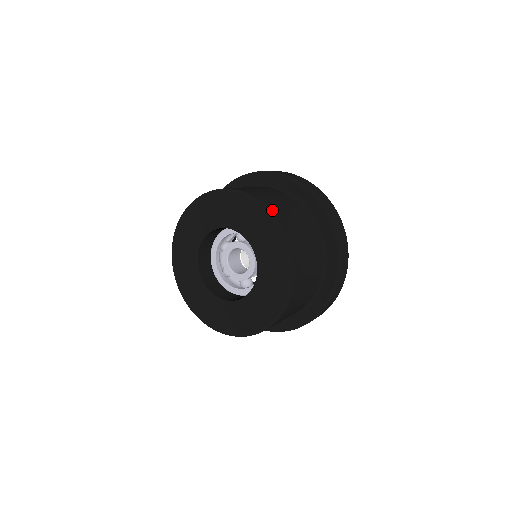
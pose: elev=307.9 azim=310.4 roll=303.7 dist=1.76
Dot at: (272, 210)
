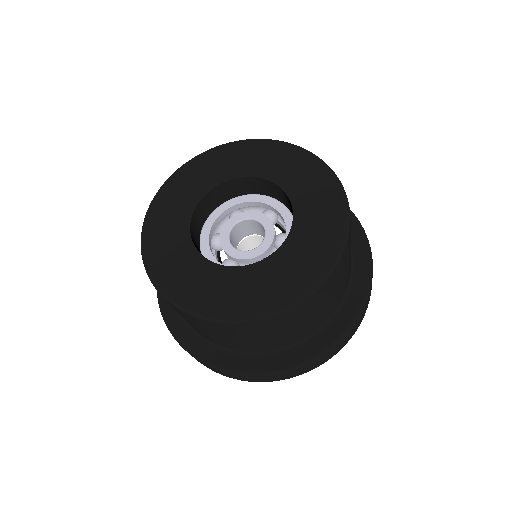
Dot at: occluded
